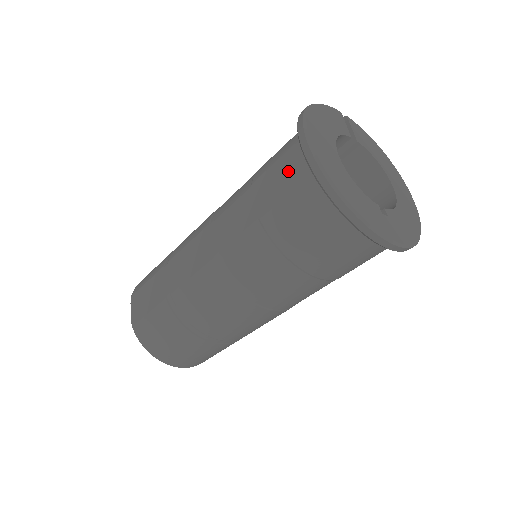
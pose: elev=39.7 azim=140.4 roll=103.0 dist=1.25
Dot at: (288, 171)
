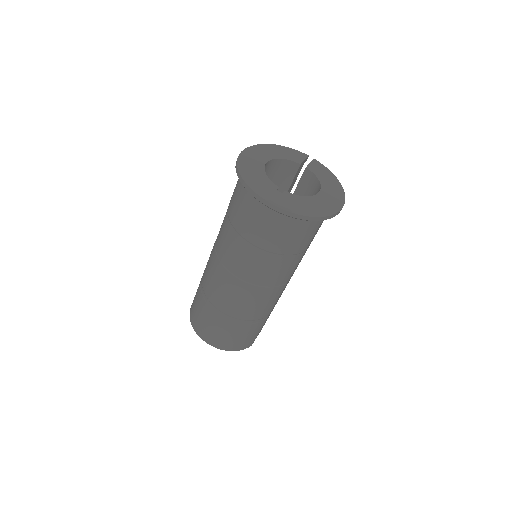
Dot at: occluded
